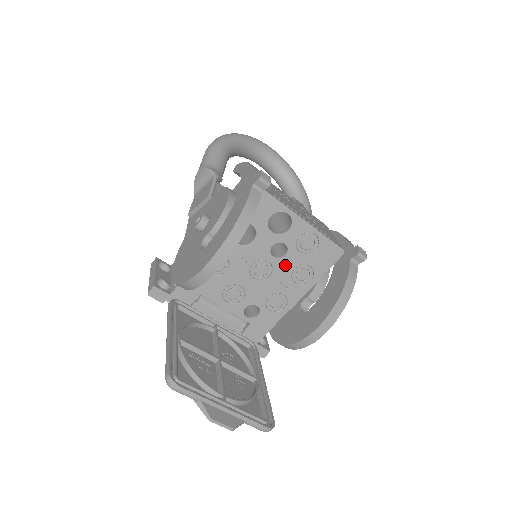
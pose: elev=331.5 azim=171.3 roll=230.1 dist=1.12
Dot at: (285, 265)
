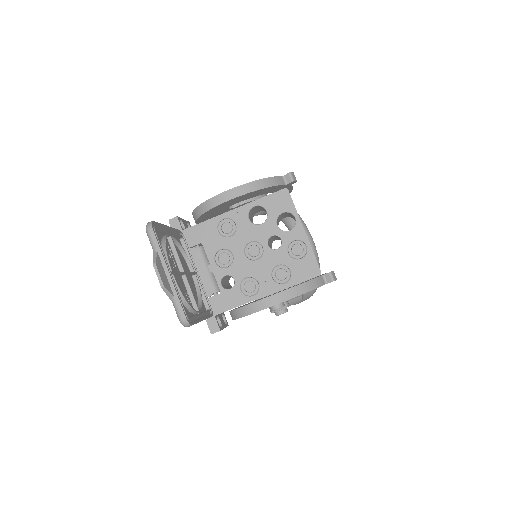
Dot at: (273, 257)
